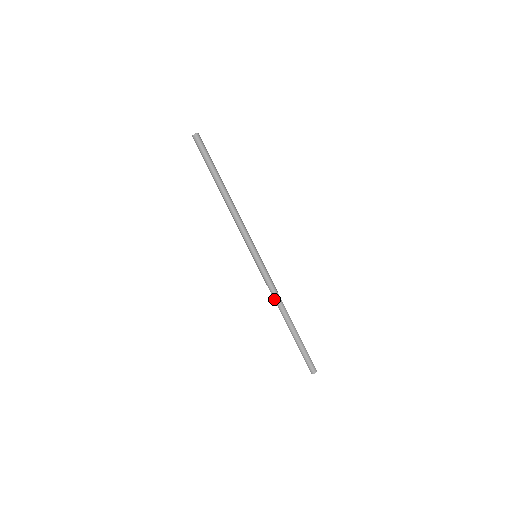
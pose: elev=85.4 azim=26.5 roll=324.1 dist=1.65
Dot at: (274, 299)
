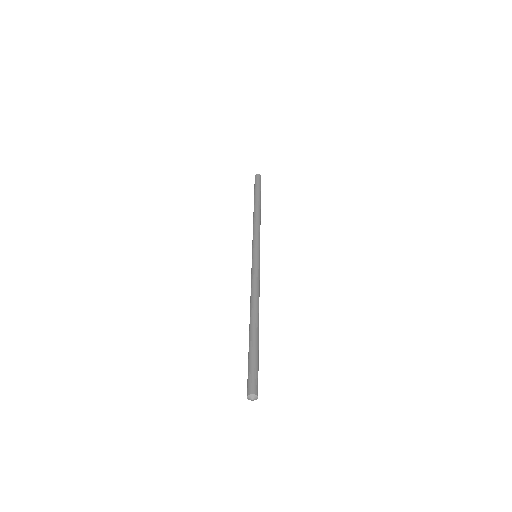
Dot at: occluded
